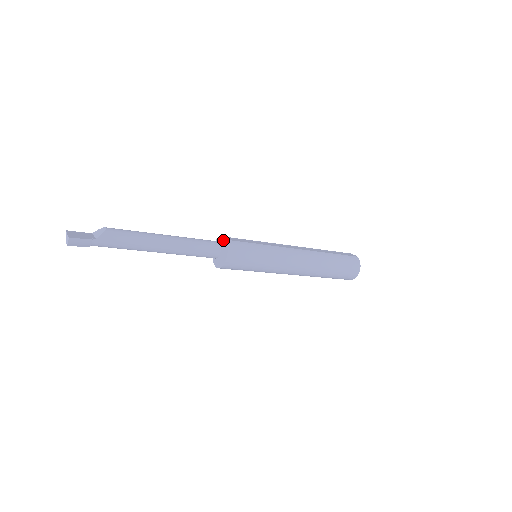
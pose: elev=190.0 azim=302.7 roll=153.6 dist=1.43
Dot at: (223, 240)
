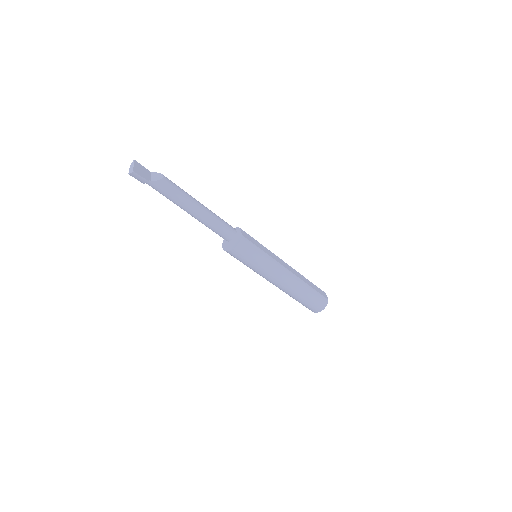
Dot at: (240, 233)
